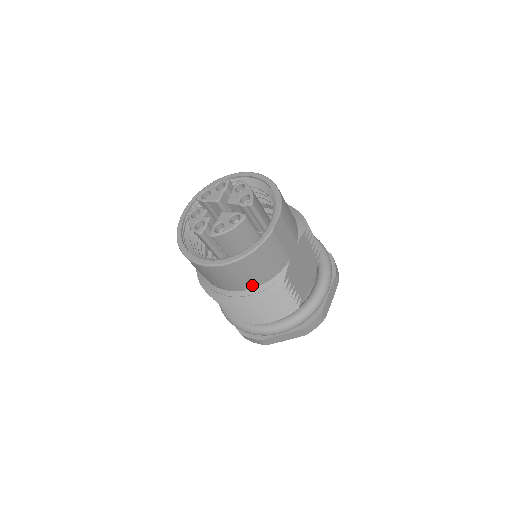
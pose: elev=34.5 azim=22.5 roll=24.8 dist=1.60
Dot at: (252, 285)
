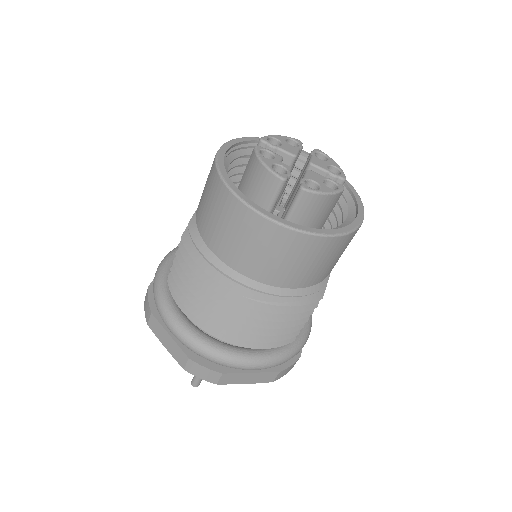
Dot at: (295, 283)
